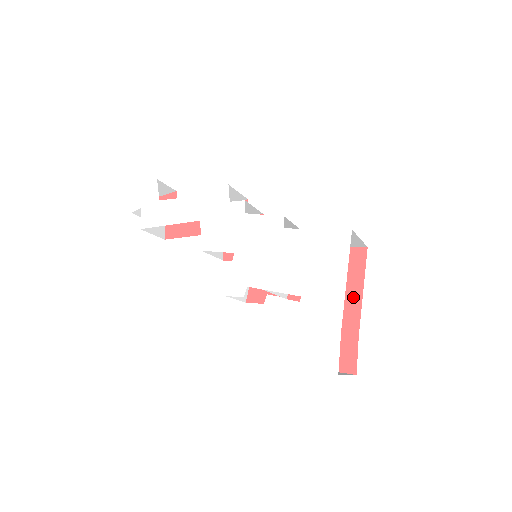
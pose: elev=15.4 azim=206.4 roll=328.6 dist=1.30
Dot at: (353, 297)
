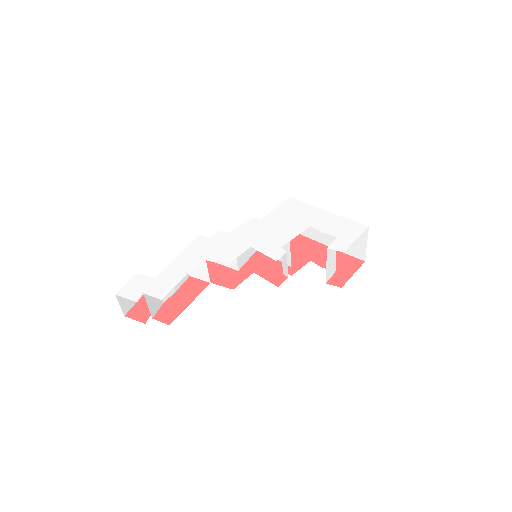
Dot at: (316, 246)
